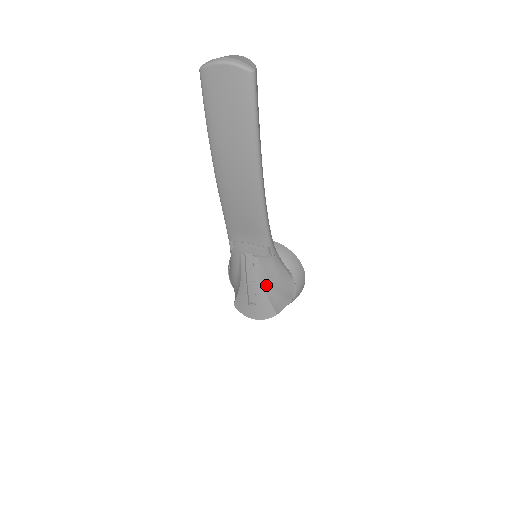
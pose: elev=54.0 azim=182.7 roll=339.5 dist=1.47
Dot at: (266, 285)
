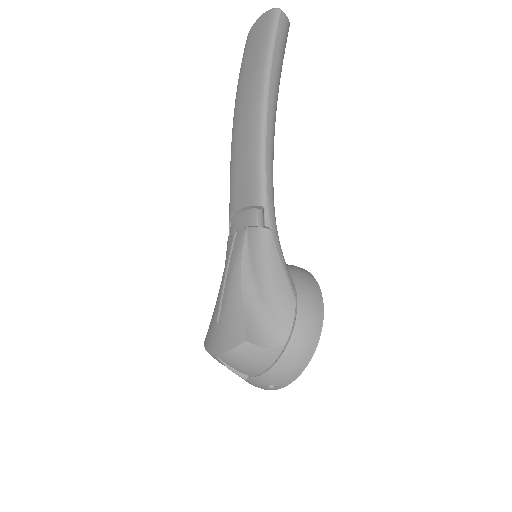
Dot at: (247, 281)
